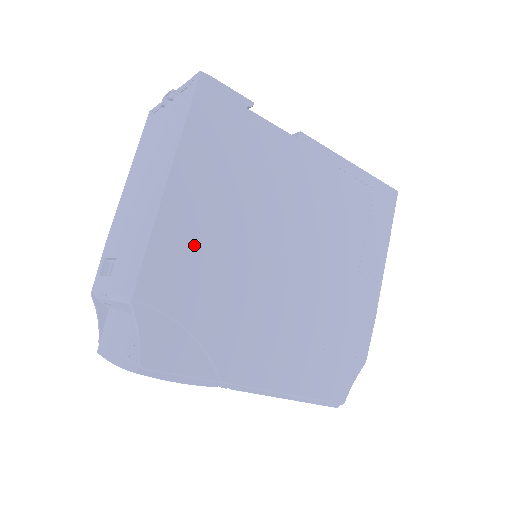
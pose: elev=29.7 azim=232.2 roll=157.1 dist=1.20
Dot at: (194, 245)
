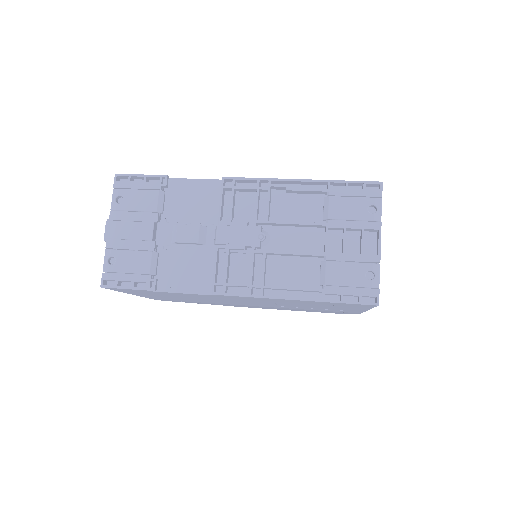
Dot at: occluded
